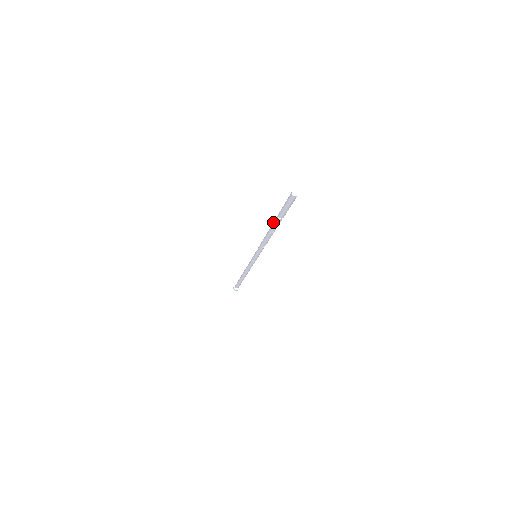
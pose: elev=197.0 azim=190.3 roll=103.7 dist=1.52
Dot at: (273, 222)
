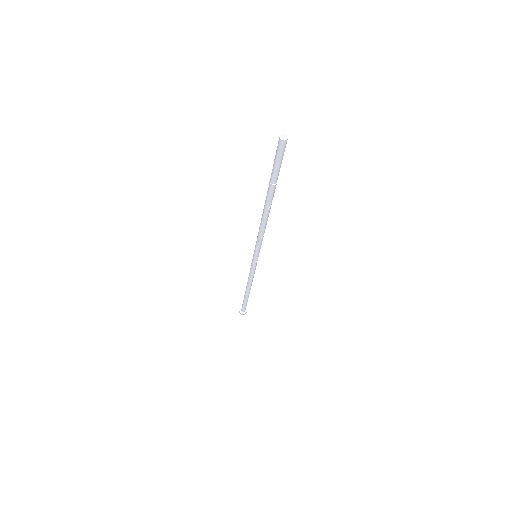
Dot at: occluded
